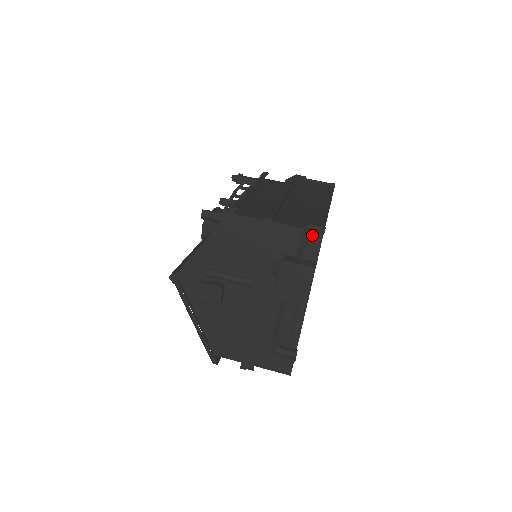
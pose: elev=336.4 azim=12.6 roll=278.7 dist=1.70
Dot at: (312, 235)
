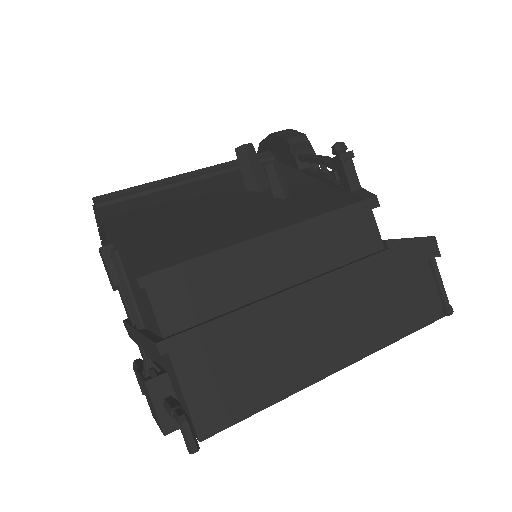
Dot at: (191, 421)
